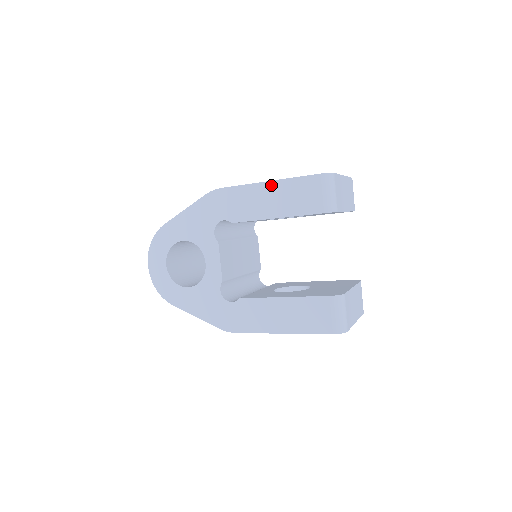
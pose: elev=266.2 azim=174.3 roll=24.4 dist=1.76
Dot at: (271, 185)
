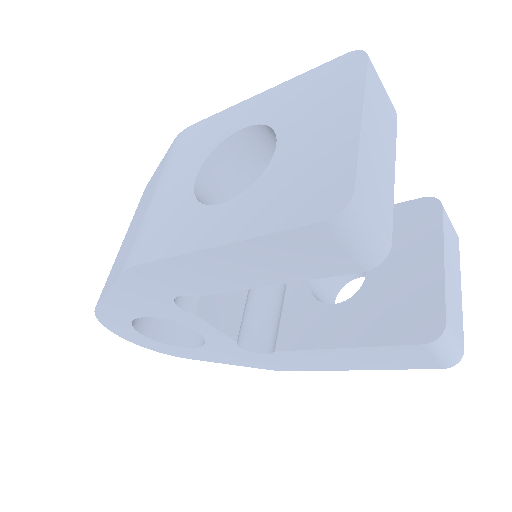
Dot at: (227, 251)
